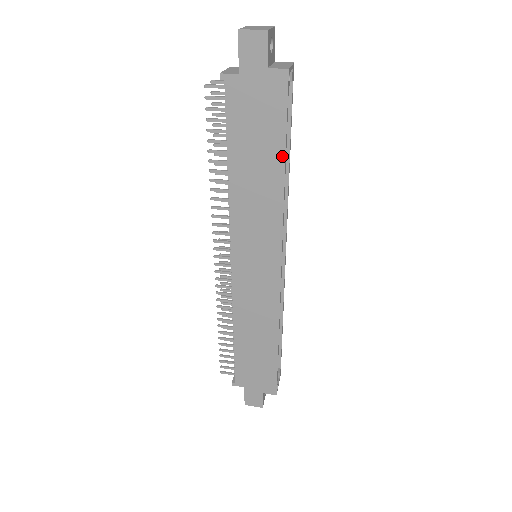
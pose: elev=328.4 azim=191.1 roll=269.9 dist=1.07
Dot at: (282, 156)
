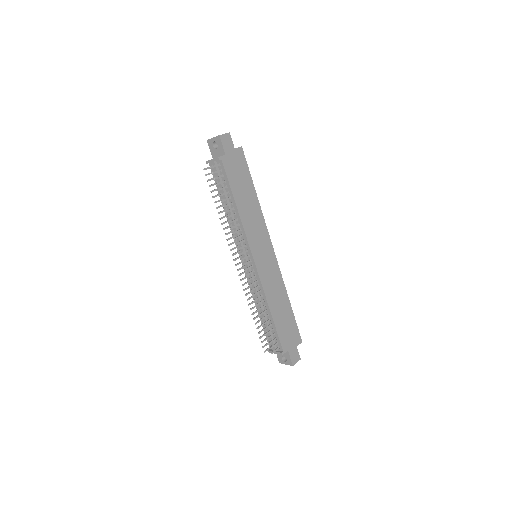
Dot at: (253, 187)
